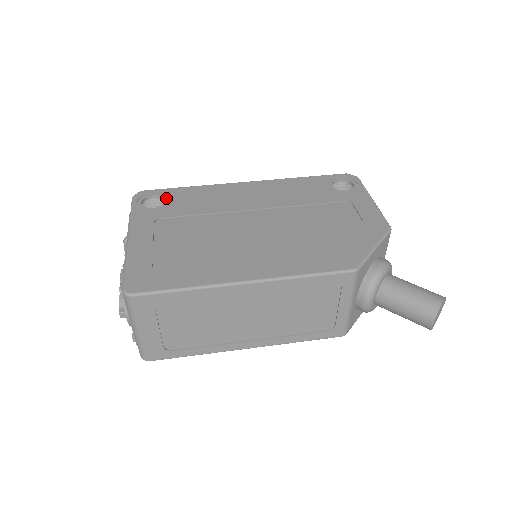
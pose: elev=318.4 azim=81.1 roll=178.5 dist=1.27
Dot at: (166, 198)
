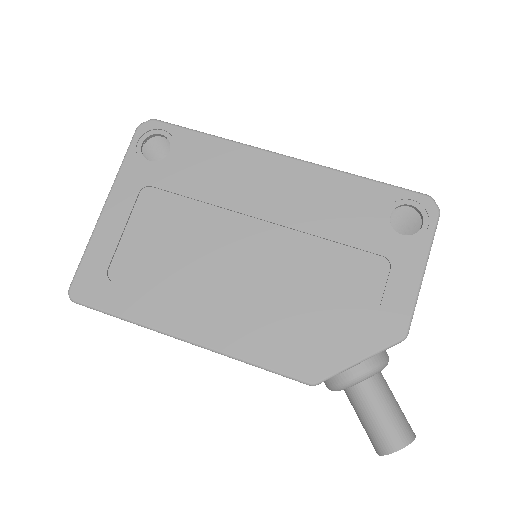
Dot at: (172, 147)
